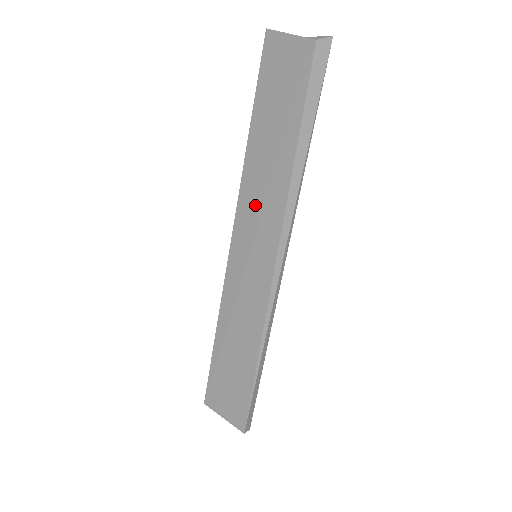
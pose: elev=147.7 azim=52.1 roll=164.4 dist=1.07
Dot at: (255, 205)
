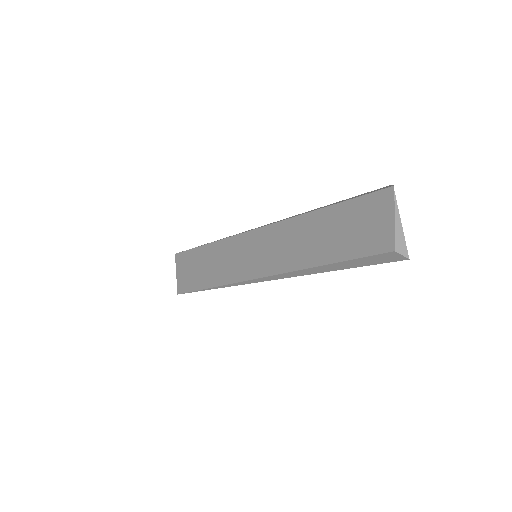
Dot at: (279, 242)
